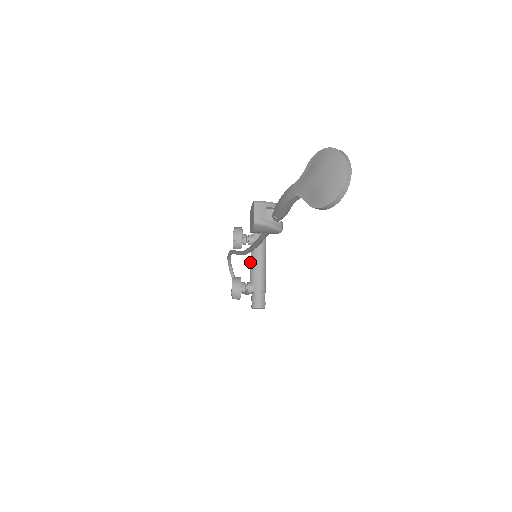
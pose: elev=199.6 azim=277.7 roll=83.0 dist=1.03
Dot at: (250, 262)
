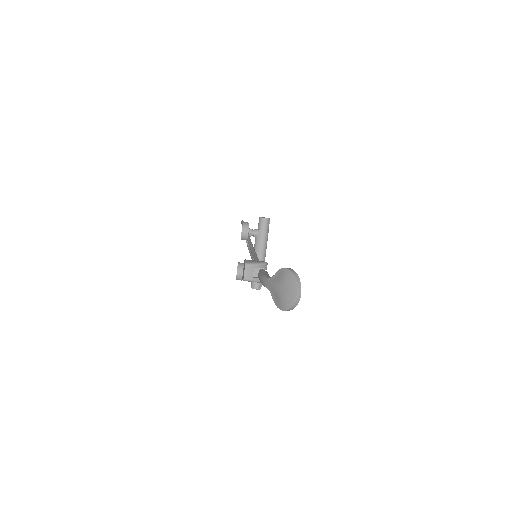
Dot at: occluded
